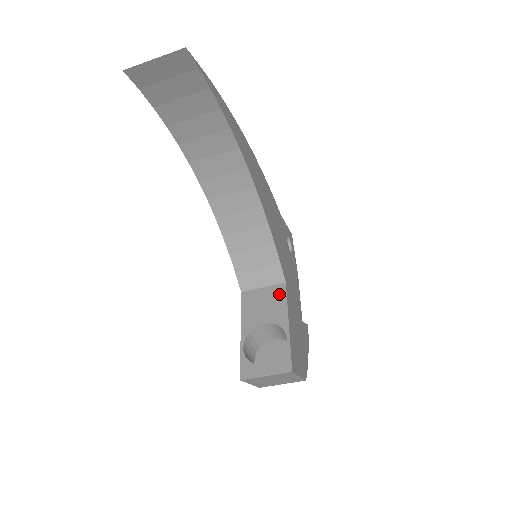
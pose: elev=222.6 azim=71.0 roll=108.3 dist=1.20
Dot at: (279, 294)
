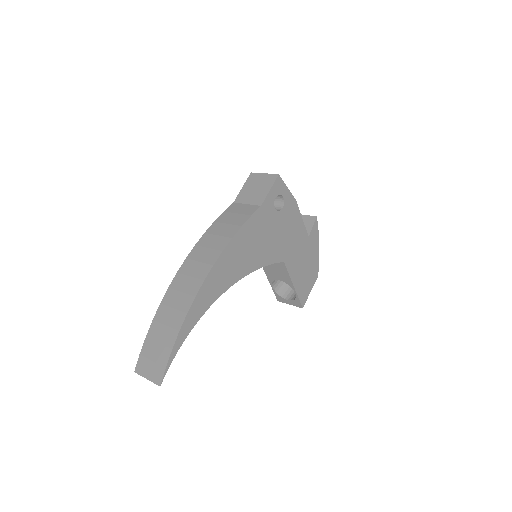
Dot at: (282, 268)
